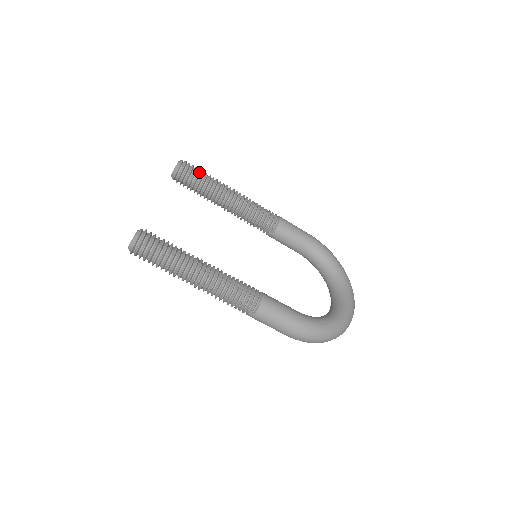
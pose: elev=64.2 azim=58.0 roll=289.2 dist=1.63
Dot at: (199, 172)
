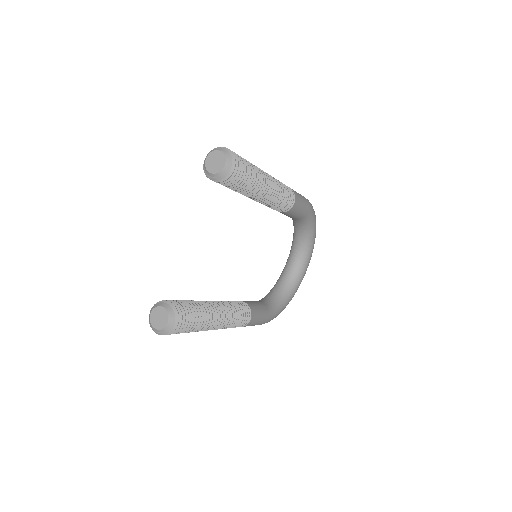
Dot at: (245, 177)
